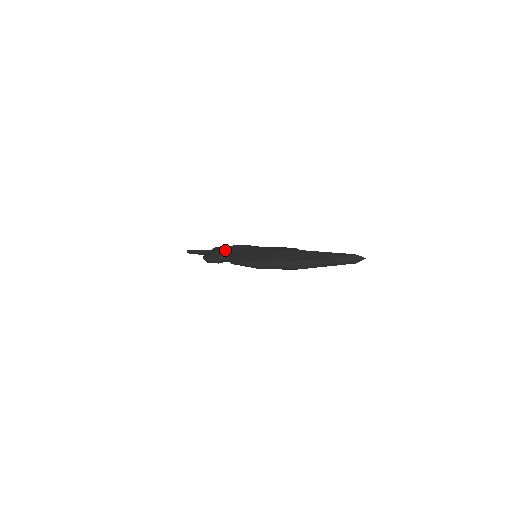
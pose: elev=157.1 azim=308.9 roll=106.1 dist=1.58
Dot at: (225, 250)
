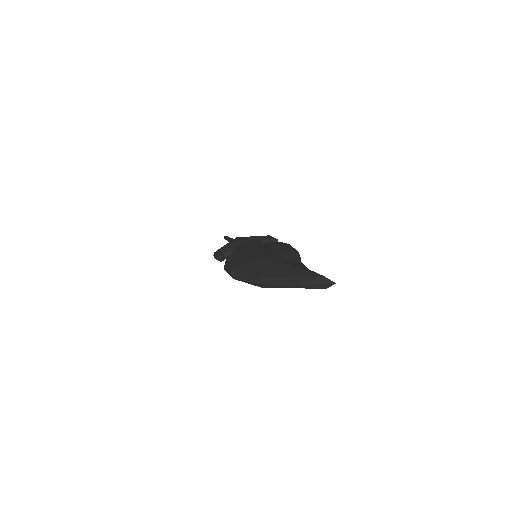
Dot at: (235, 244)
